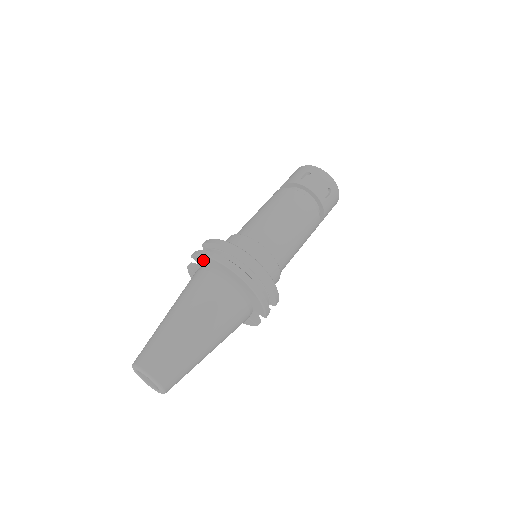
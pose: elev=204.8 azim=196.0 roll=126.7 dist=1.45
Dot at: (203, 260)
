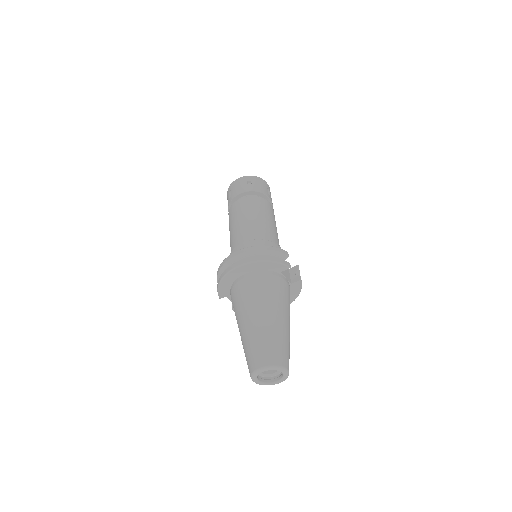
Dot at: (223, 290)
